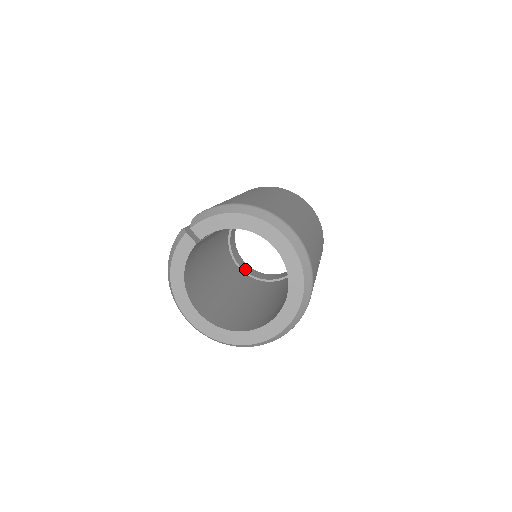
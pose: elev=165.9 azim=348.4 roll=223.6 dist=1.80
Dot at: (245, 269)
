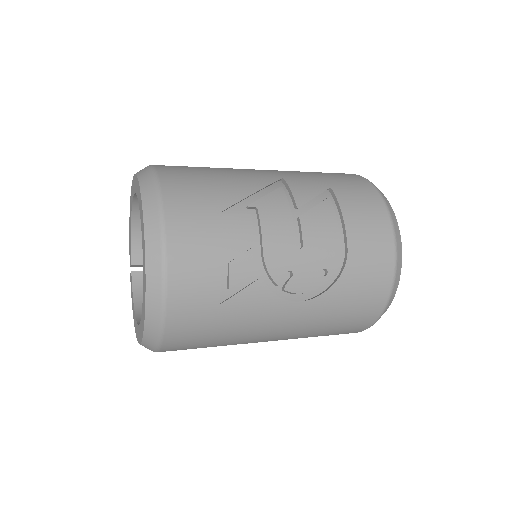
Dot at: occluded
